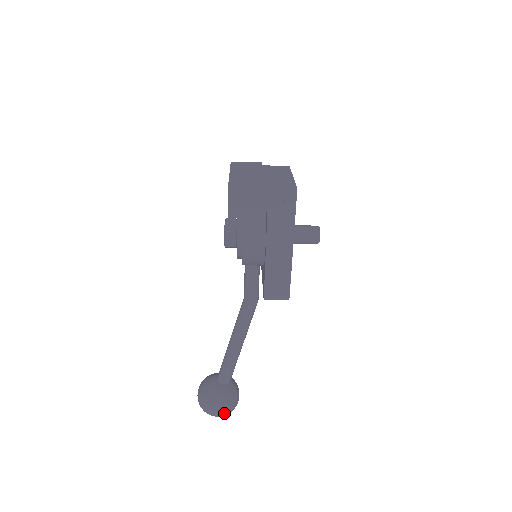
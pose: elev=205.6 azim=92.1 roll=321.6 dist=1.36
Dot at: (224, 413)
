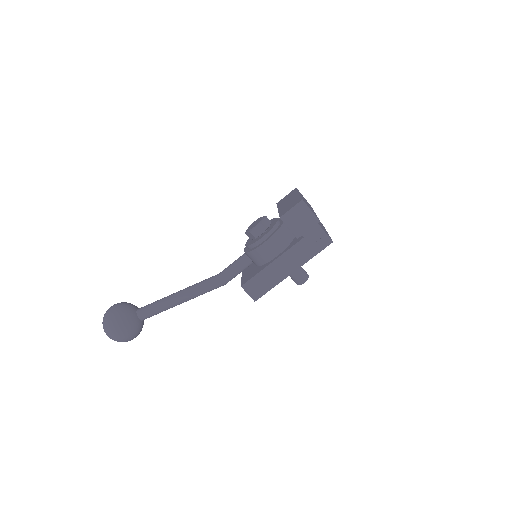
Dot at: (119, 338)
